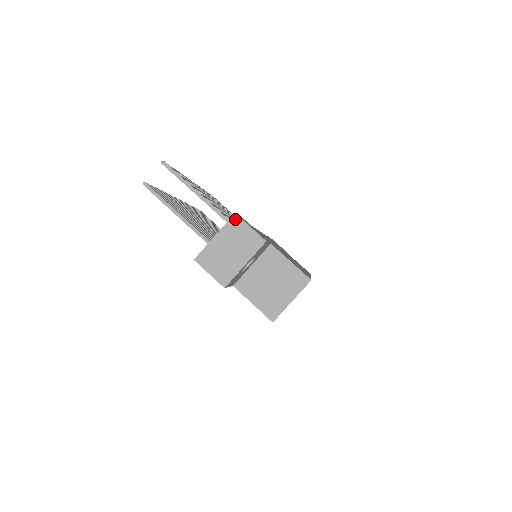
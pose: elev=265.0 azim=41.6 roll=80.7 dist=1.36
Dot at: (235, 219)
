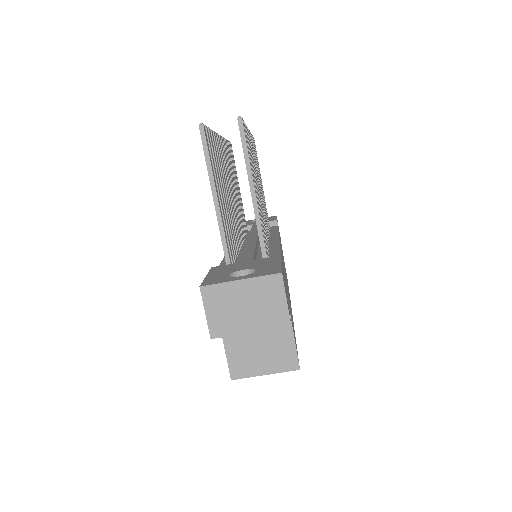
Dot at: (277, 279)
